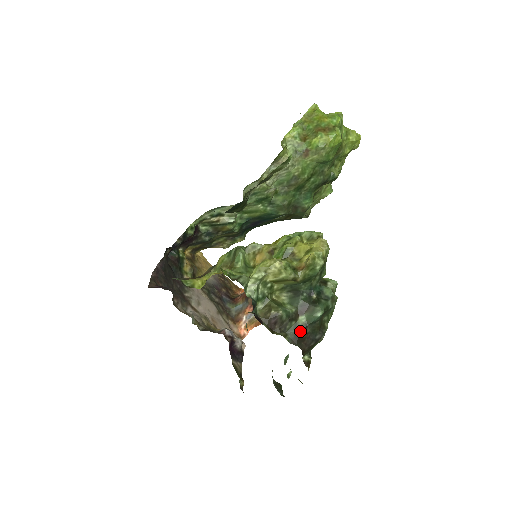
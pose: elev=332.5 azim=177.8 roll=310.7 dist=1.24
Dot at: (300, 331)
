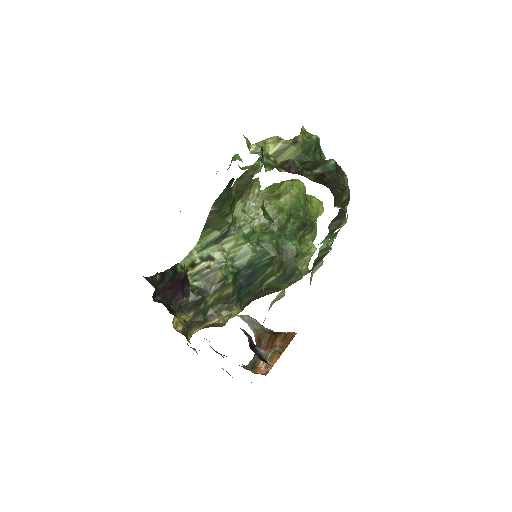
Dot at: (319, 176)
